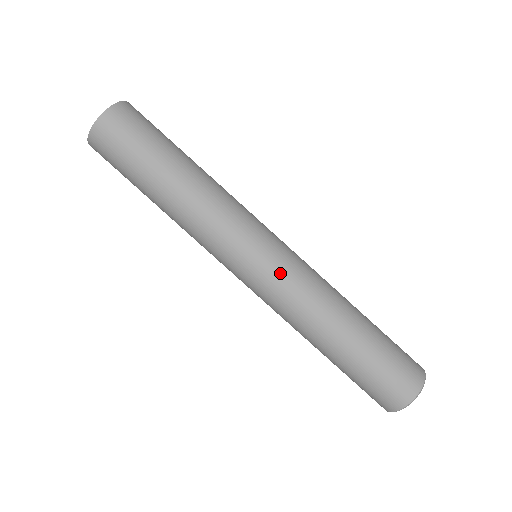
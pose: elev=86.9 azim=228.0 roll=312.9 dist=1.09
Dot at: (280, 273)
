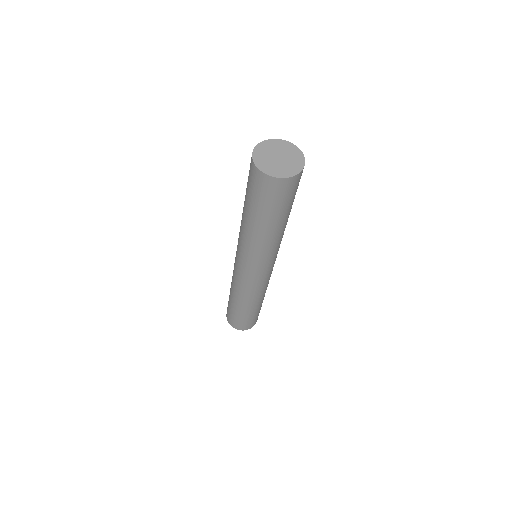
Dot at: (248, 281)
